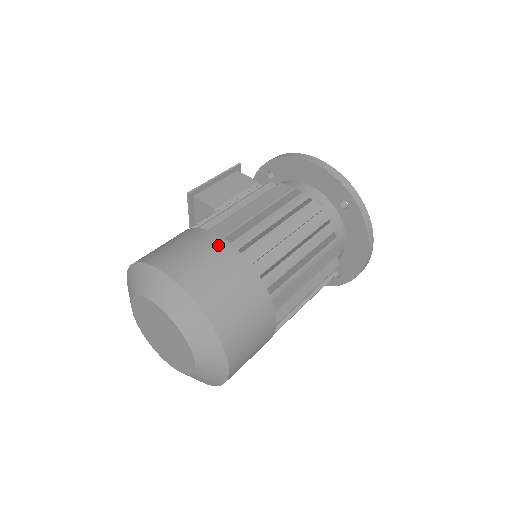
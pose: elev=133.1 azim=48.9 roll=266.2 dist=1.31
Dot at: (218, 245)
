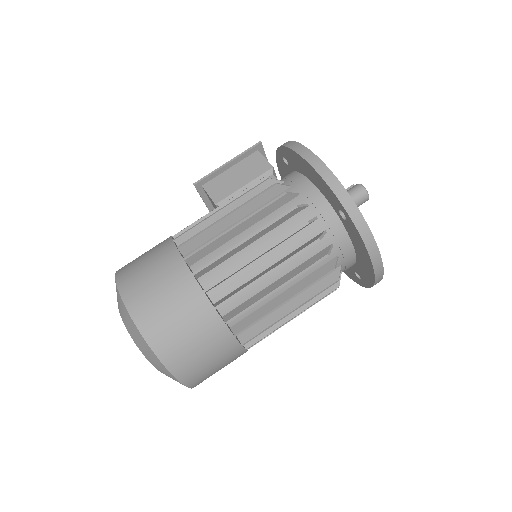
Dot at: (176, 268)
